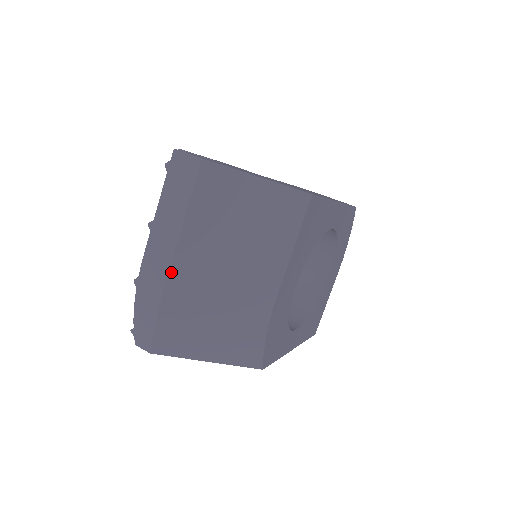
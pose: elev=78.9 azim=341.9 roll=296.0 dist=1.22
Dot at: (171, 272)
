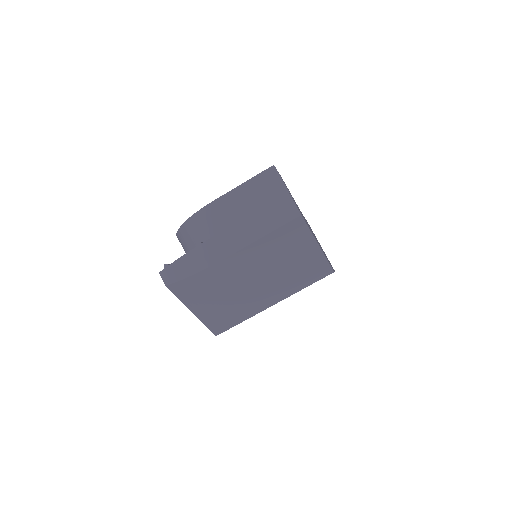
Dot at: (227, 259)
